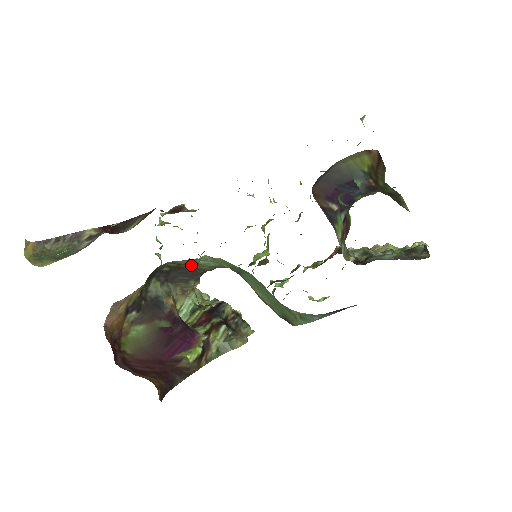
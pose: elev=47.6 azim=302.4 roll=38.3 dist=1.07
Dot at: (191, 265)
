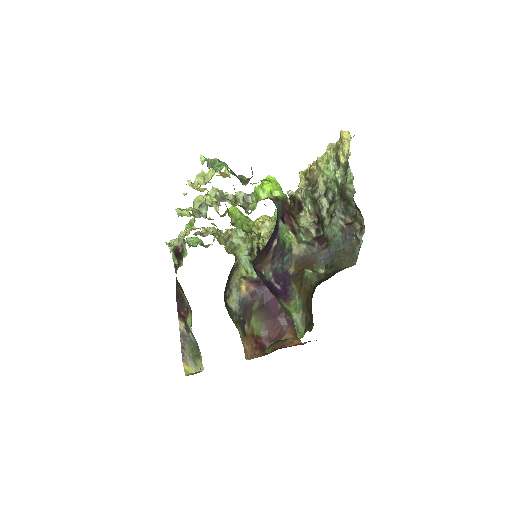
Dot at: occluded
